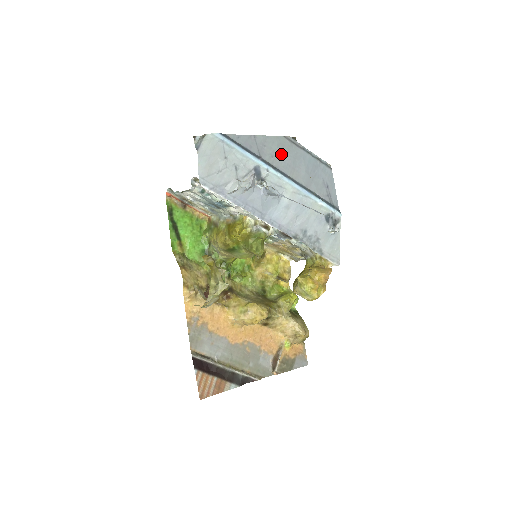
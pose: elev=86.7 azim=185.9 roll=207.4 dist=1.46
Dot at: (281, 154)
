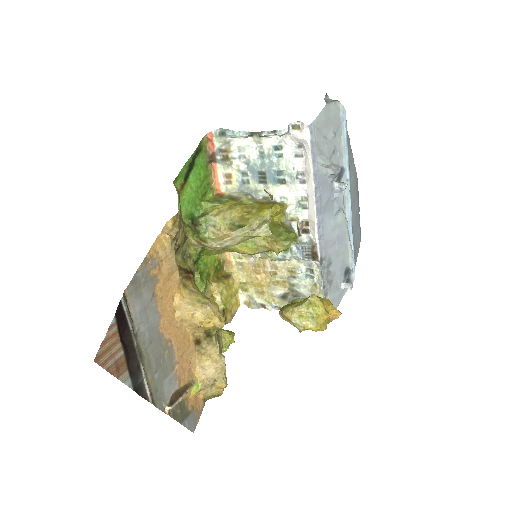
Dot at: (353, 184)
